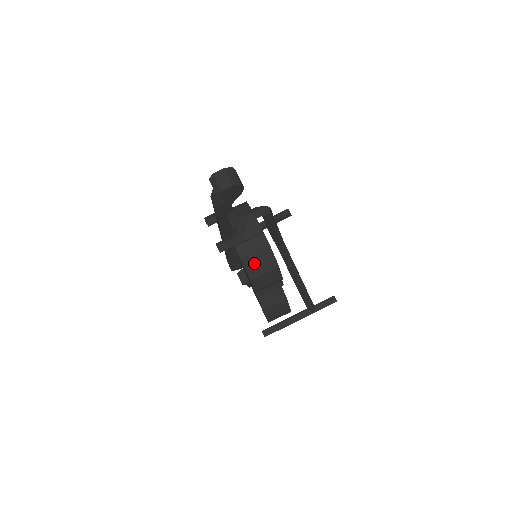
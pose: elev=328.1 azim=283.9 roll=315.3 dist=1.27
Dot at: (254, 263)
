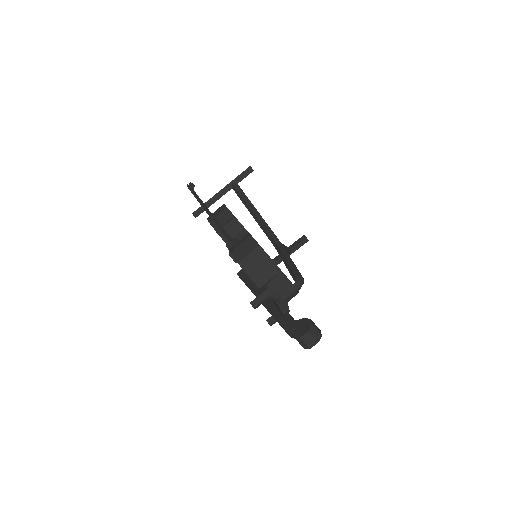
Dot at: occluded
